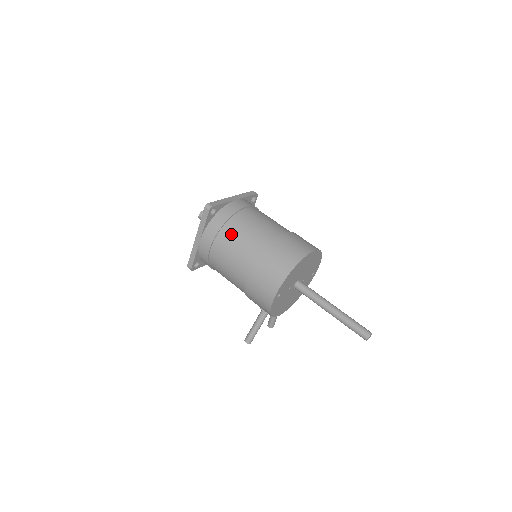
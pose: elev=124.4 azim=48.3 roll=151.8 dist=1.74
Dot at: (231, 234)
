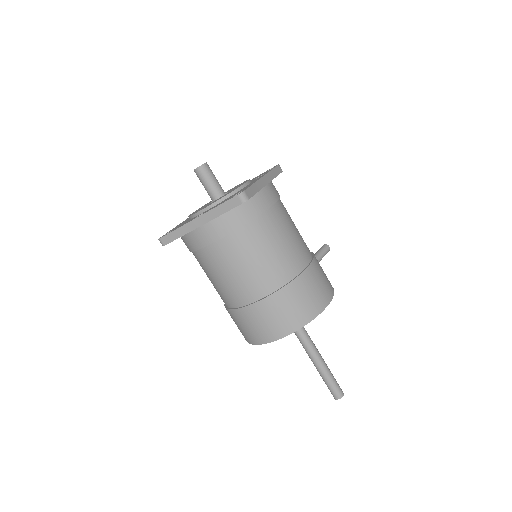
Dot at: occluded
